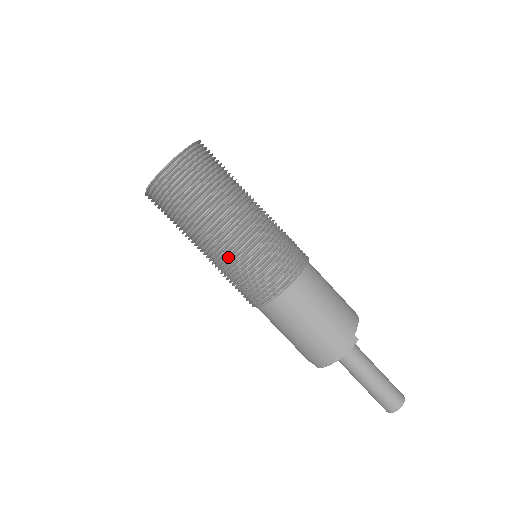
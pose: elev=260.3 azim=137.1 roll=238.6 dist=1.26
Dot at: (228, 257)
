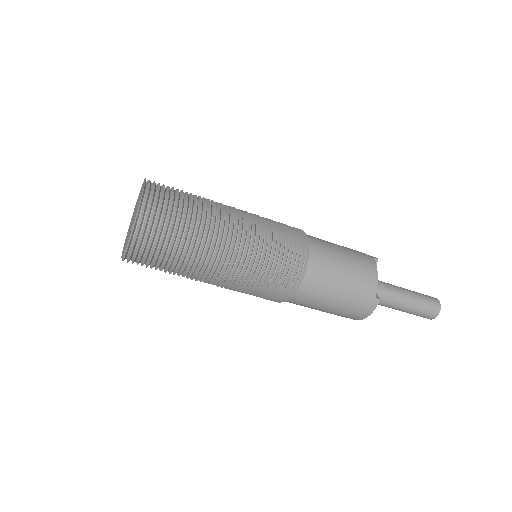
Dot at: occluded
